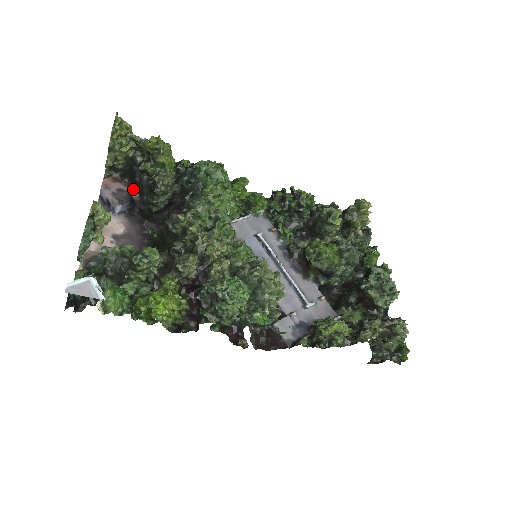
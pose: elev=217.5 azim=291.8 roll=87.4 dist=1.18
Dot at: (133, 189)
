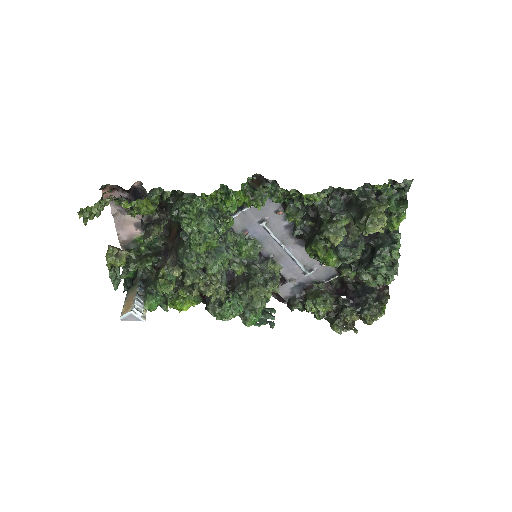
Dot at: (132, 185)
